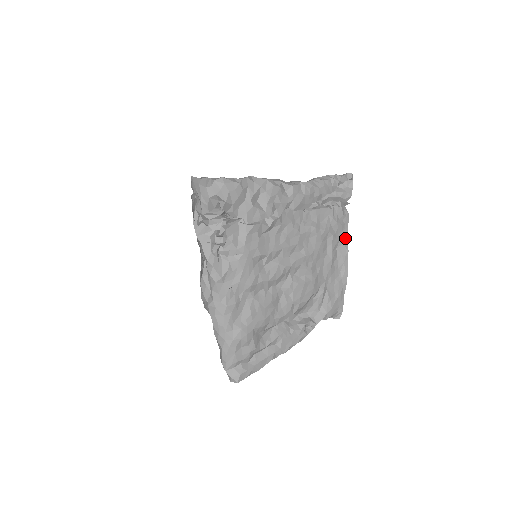
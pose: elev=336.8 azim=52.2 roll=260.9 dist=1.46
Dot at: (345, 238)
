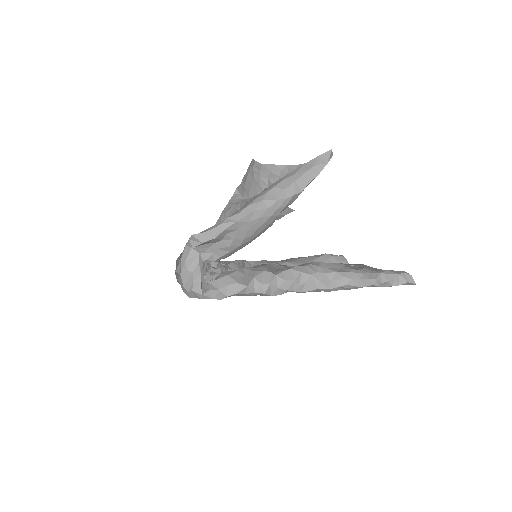
Dot at: occluded
